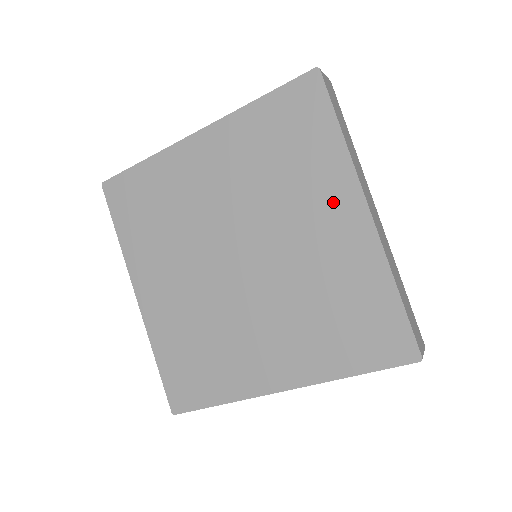
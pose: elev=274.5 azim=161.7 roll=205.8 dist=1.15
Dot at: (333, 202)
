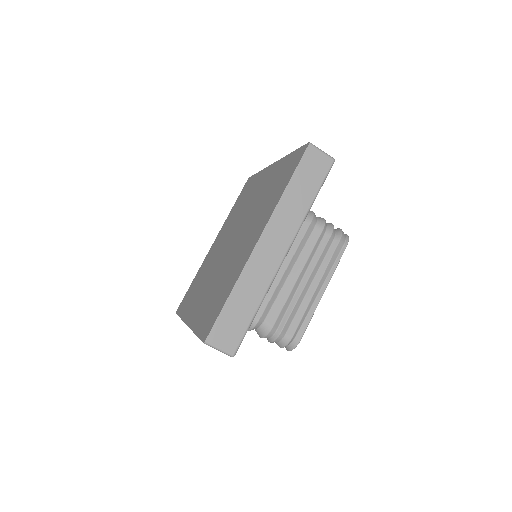
Dot at: (259, 227)
